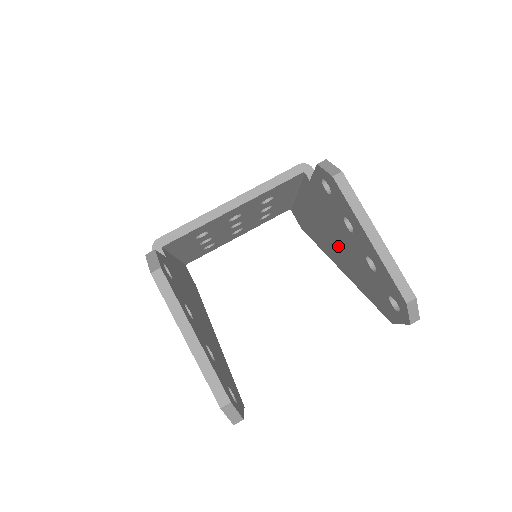
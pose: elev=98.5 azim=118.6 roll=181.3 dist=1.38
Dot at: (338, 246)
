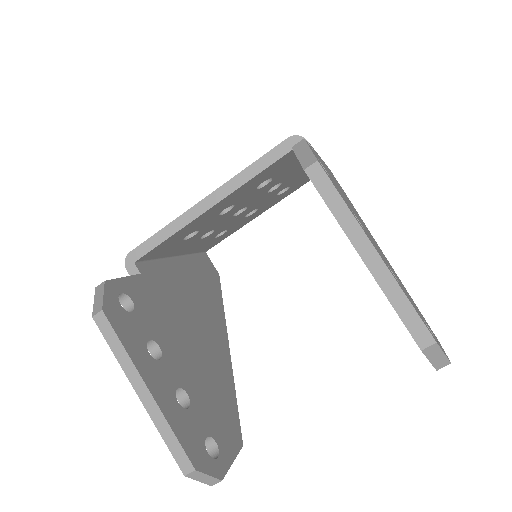
Dot at: occluded
